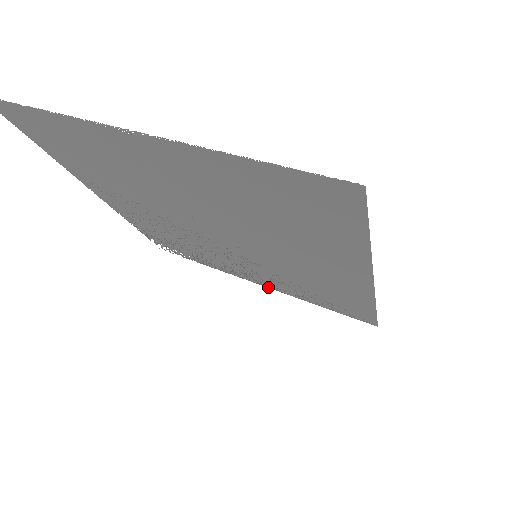
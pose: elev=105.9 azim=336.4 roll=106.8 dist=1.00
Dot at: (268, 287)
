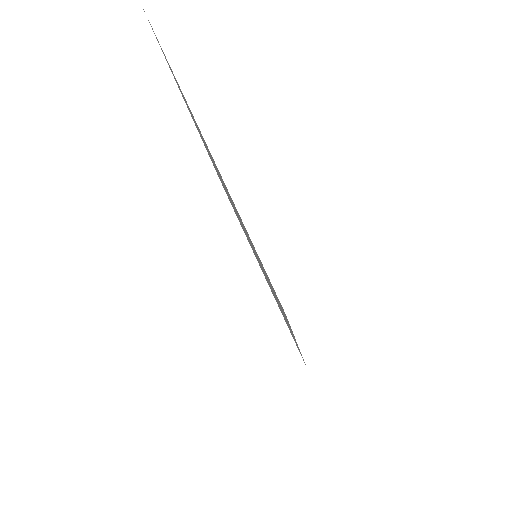
Dot at: occluded
